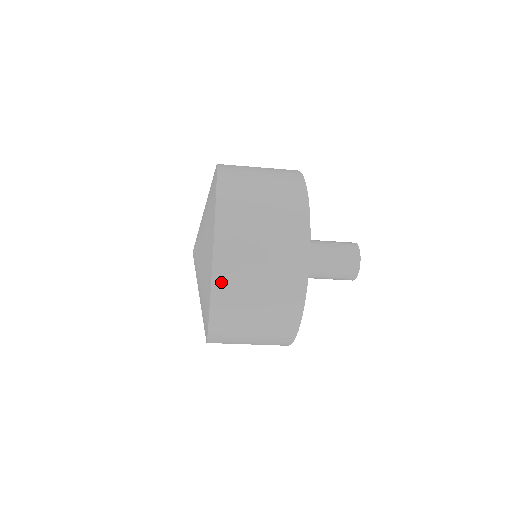
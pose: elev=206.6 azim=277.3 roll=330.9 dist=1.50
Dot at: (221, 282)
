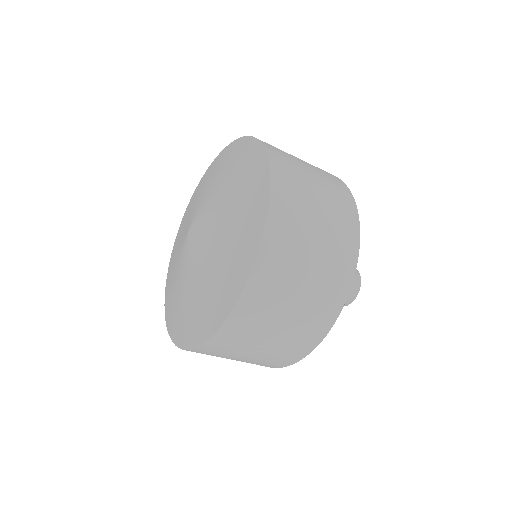
Dot at: (266, 264)
